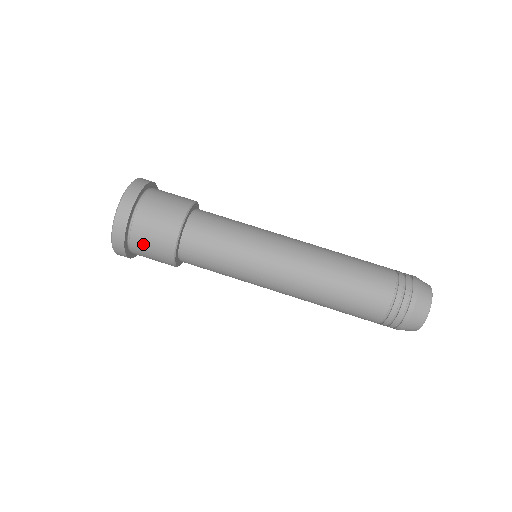
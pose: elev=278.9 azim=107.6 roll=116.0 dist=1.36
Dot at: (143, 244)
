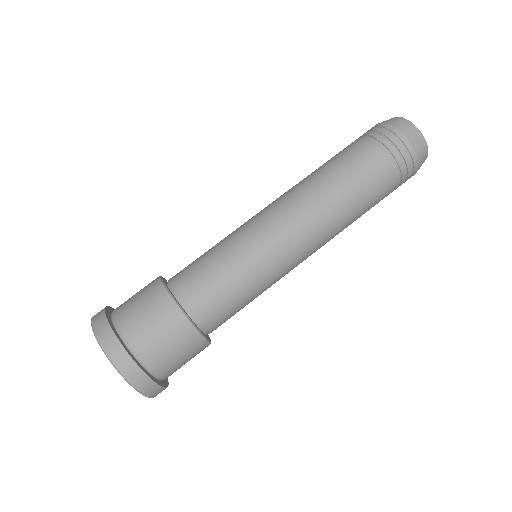
Dot at: (163, 357)
